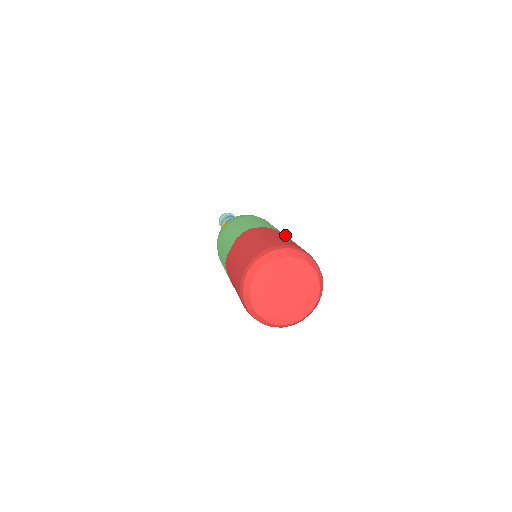
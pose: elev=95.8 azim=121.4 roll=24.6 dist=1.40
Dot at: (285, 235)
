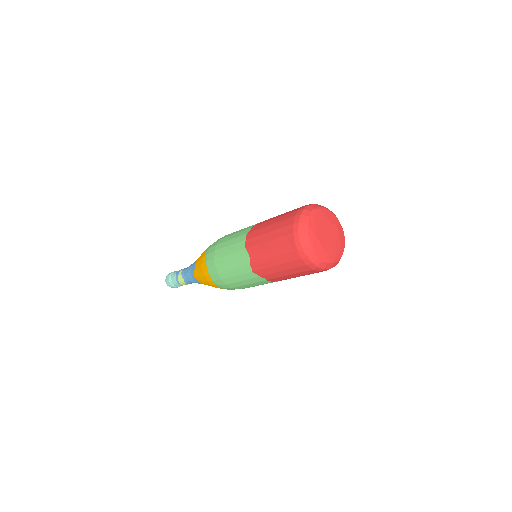
Dot at: occluded
